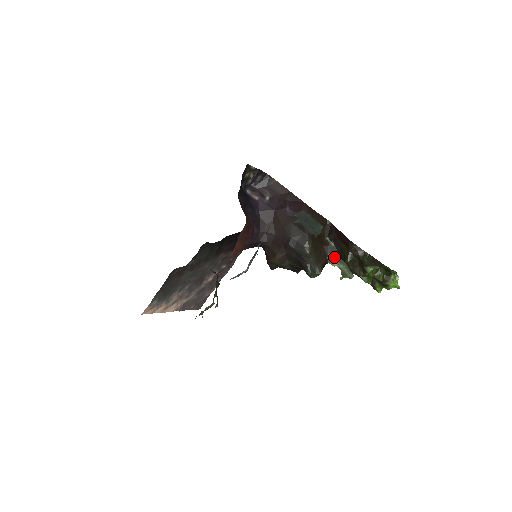
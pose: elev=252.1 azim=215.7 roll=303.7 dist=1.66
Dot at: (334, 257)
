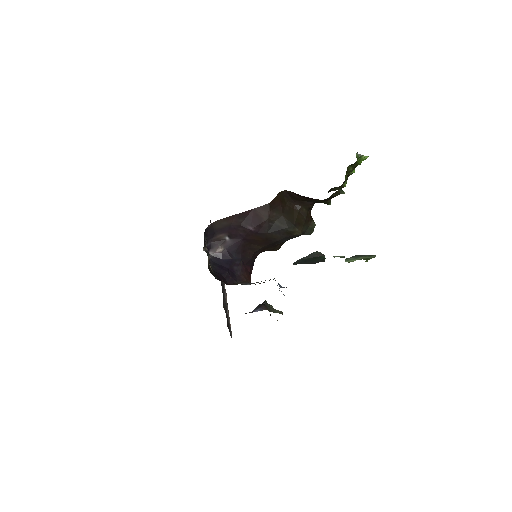
Dot at: (350, 259)
